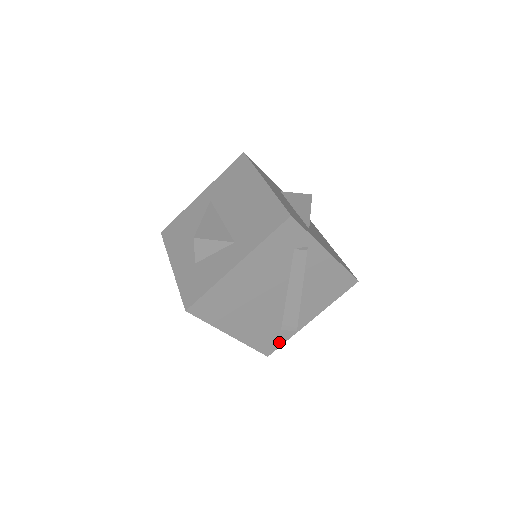
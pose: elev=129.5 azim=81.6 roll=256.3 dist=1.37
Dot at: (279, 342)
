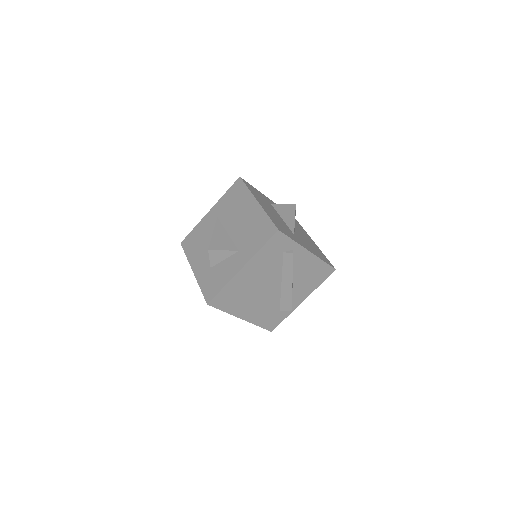
Dot at: (279, 320)
